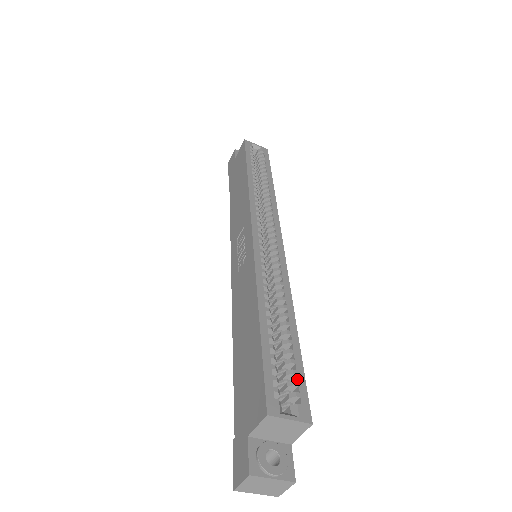
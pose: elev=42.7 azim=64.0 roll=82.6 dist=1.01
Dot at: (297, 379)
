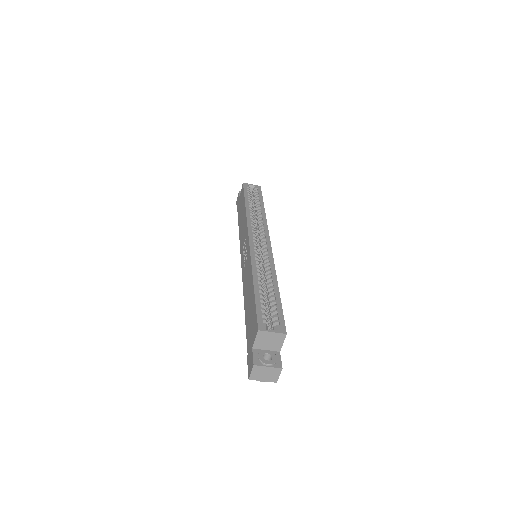
Dot at: (278, 314)
